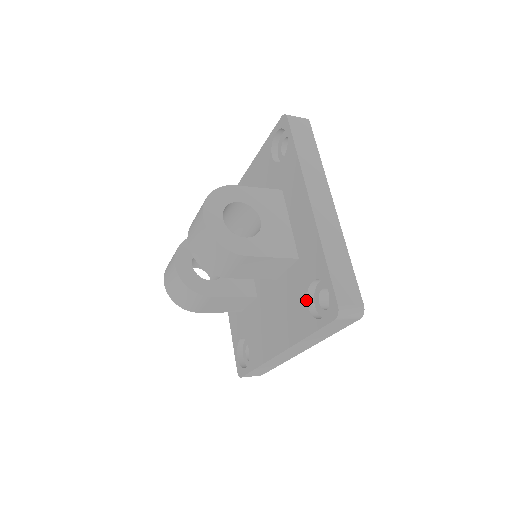
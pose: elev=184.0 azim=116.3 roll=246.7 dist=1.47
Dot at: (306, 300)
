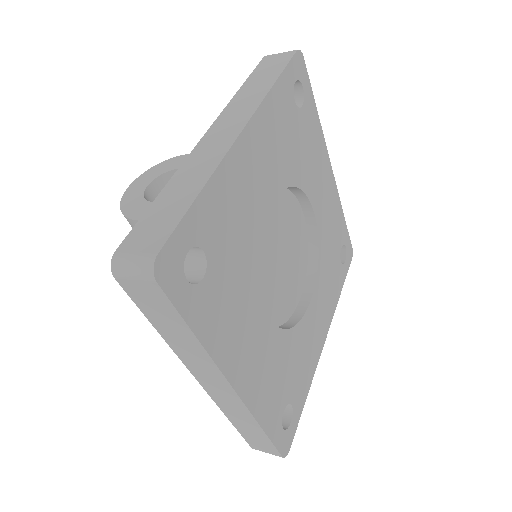
Dot at: occluded
